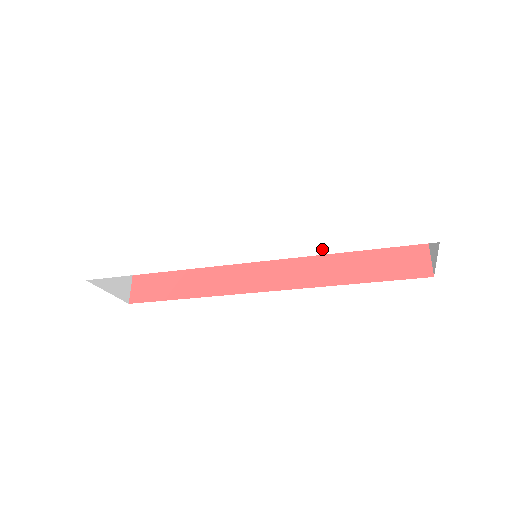
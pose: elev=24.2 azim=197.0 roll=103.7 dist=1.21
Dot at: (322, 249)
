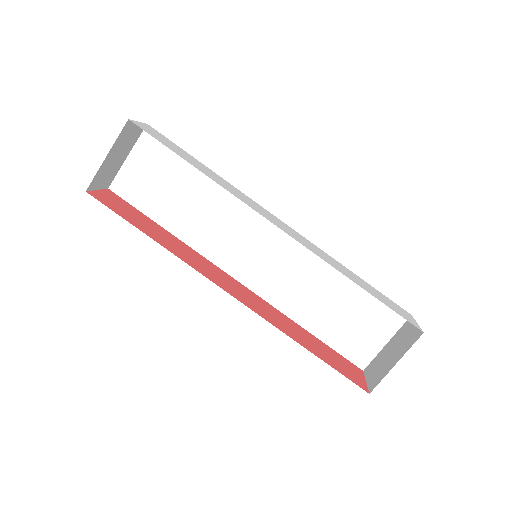
Dot at: (341, 272)
